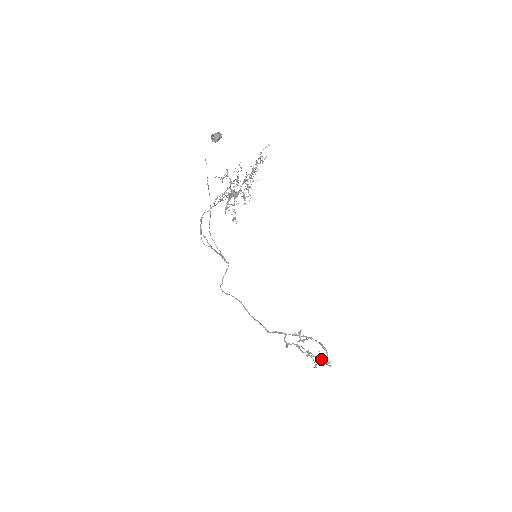
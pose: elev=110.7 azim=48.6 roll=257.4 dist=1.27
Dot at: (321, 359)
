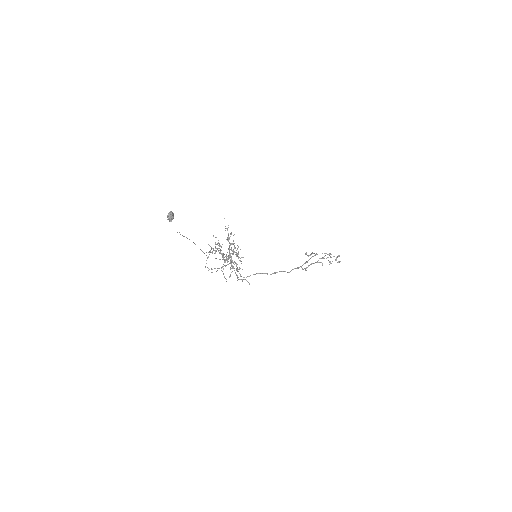
Dot at: (331, 257)
